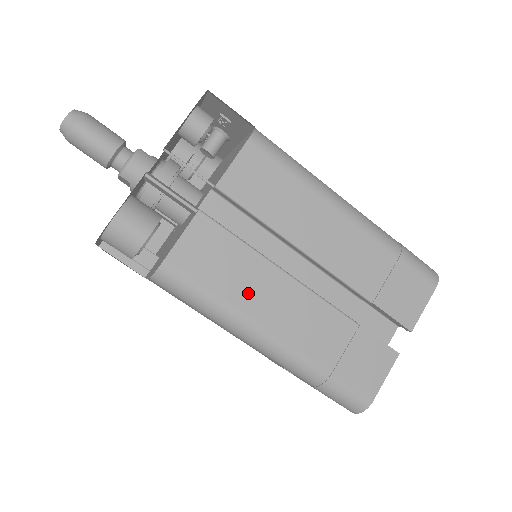
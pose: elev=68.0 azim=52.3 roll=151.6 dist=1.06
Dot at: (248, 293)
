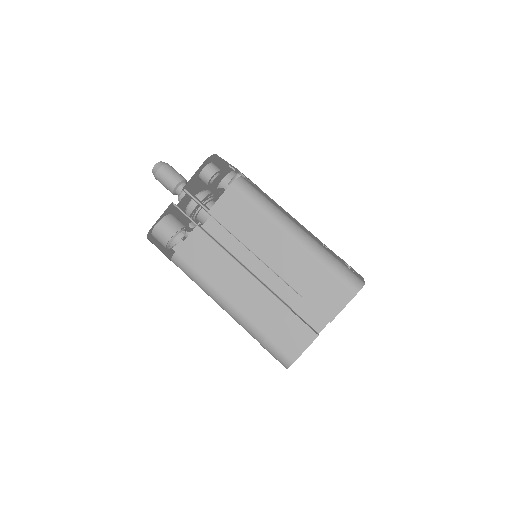
Dot at: (219, 277)
